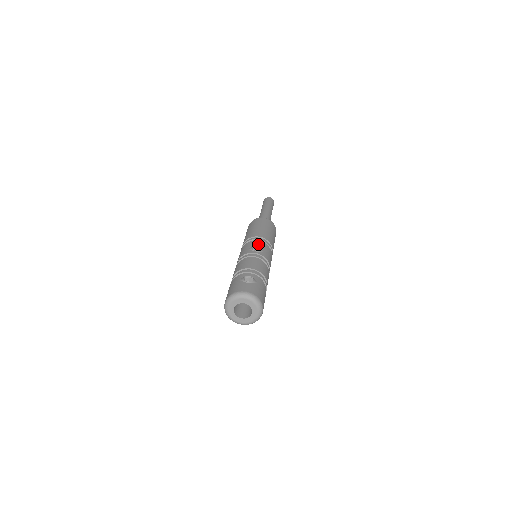
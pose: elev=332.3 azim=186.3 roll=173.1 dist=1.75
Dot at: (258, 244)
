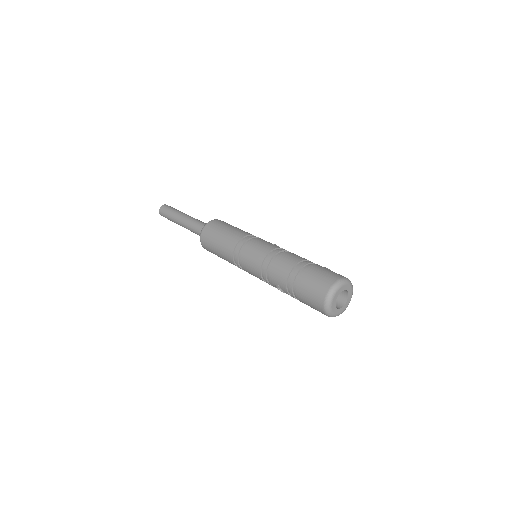
Dot at: occluded
